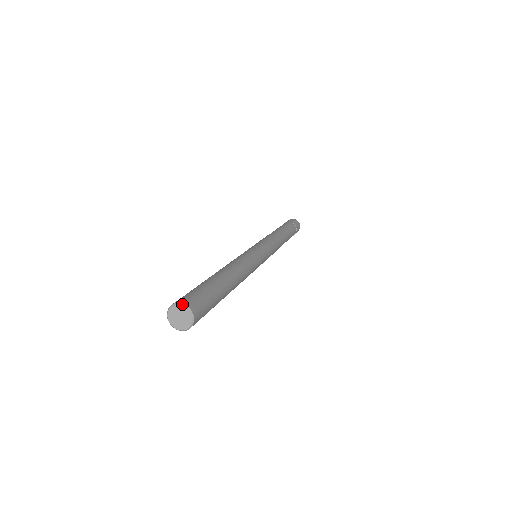
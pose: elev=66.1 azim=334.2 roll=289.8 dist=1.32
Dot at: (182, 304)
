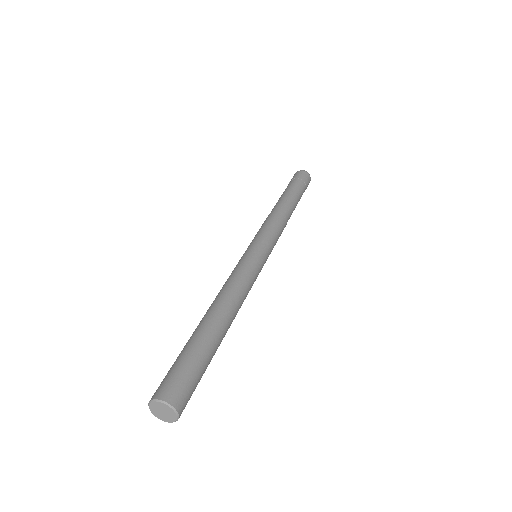
Dot at: (163, 402)
